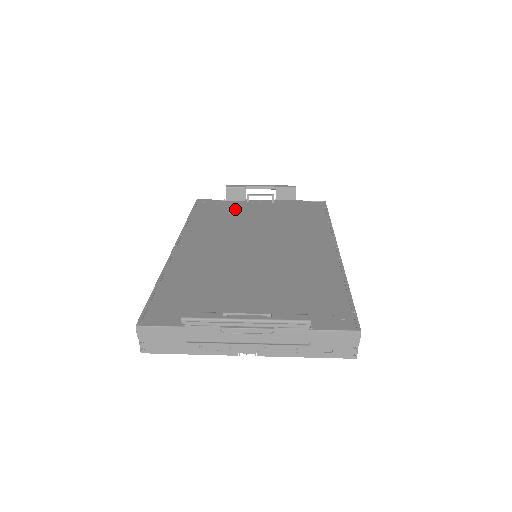
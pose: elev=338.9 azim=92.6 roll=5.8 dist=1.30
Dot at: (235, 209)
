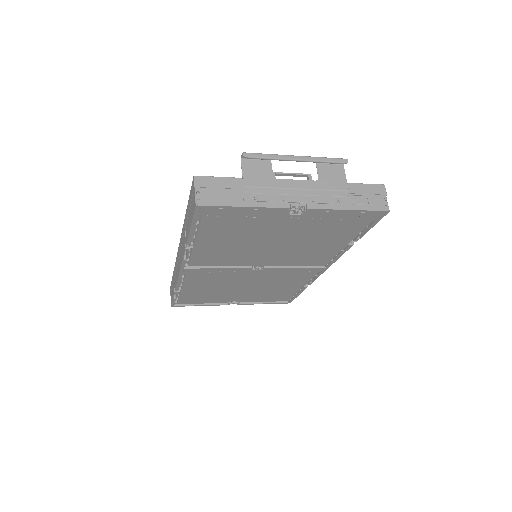
Dot at: occluded
